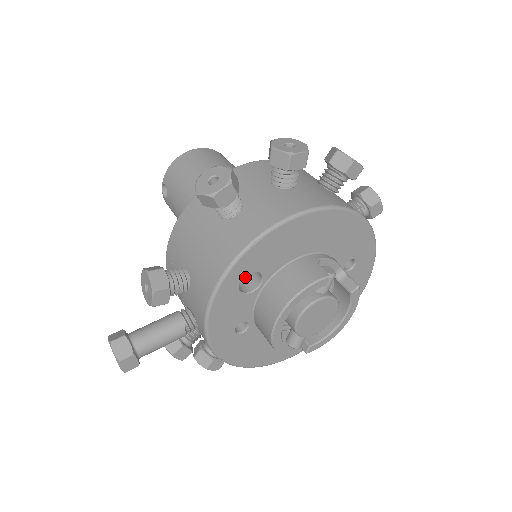
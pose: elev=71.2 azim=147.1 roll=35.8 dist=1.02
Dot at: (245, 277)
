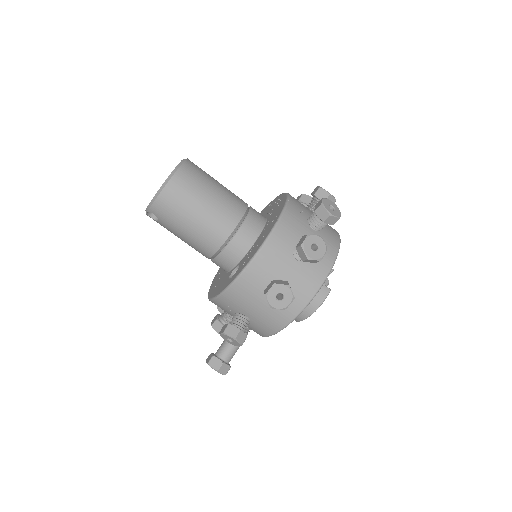
Dot at: occluded
